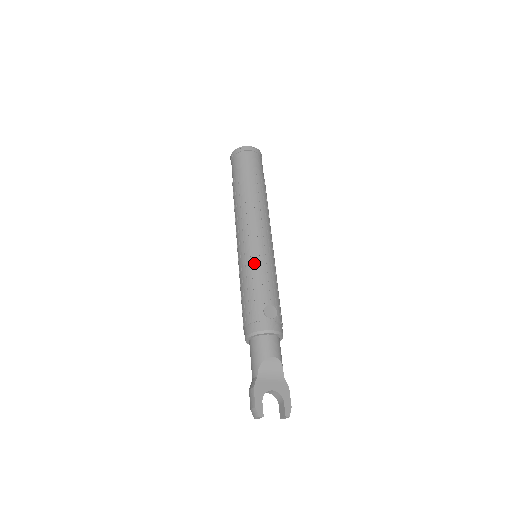
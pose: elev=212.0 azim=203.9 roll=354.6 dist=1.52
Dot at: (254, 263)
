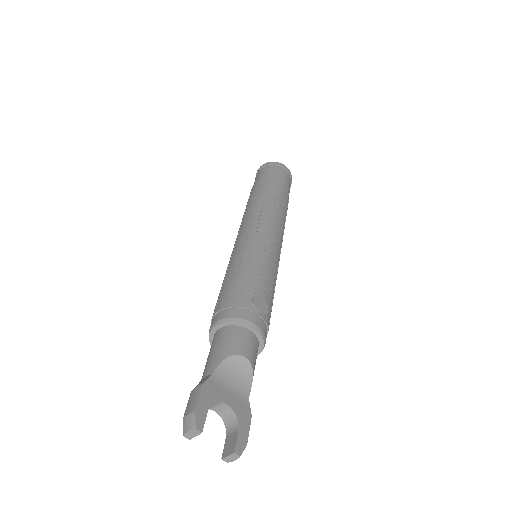
Dot at: (256, 250)
